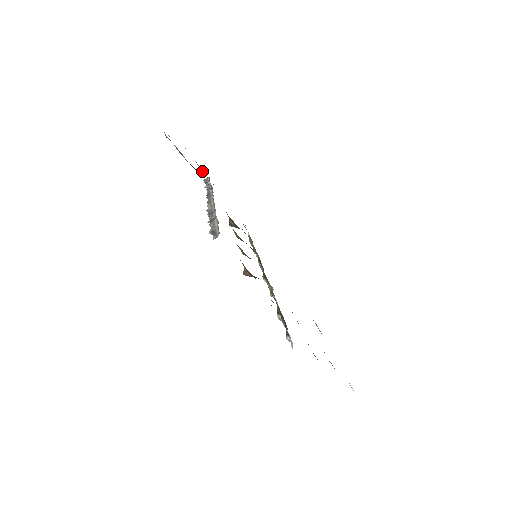
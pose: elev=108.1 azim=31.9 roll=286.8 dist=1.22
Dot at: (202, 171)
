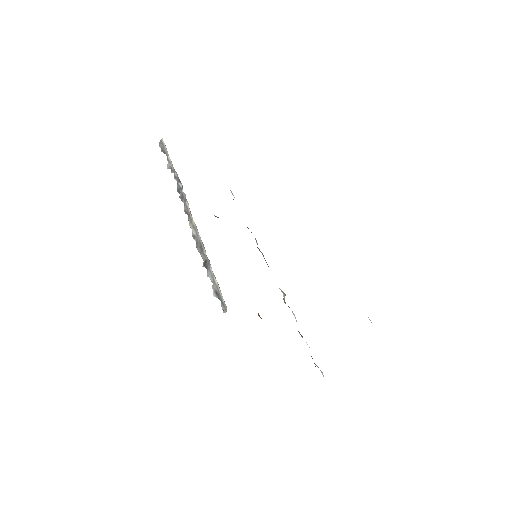
Dot at: occluded
